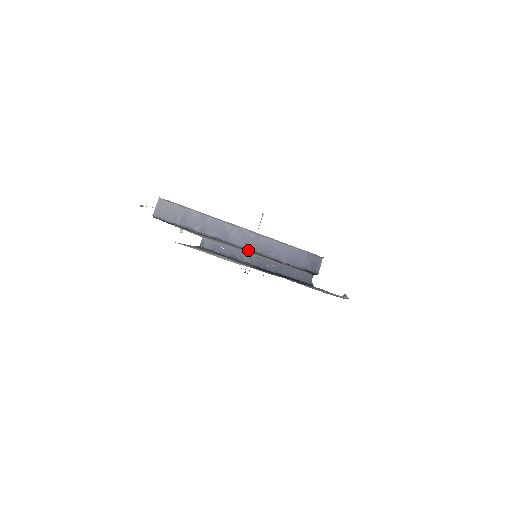
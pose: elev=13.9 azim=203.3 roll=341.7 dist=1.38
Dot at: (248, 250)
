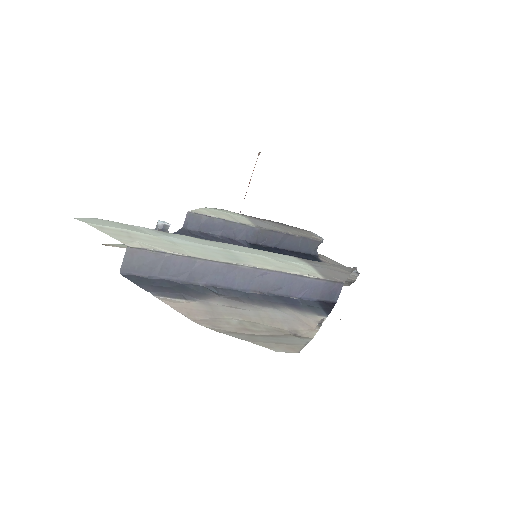
Dot at: (251, 292)
